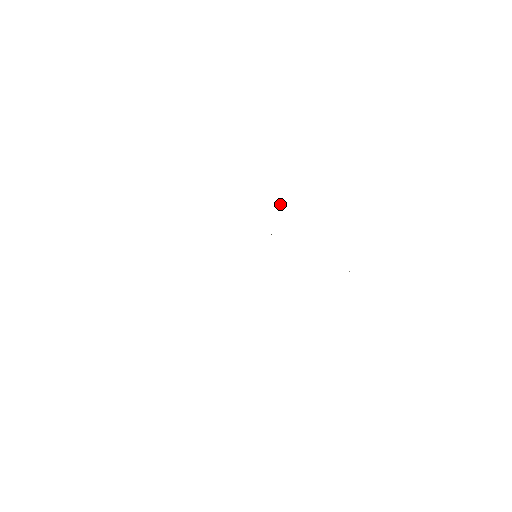
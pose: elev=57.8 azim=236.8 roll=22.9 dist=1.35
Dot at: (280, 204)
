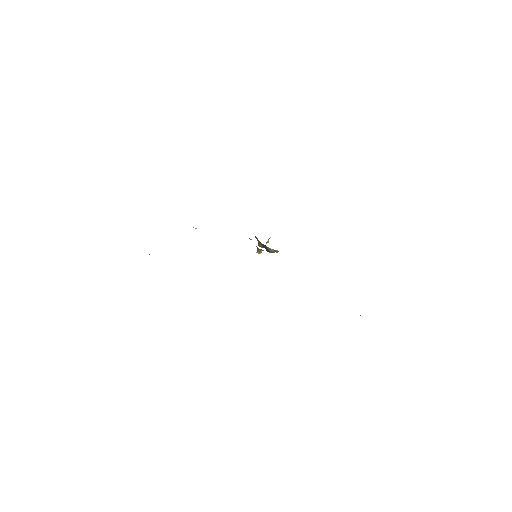
Dot at: occluded
